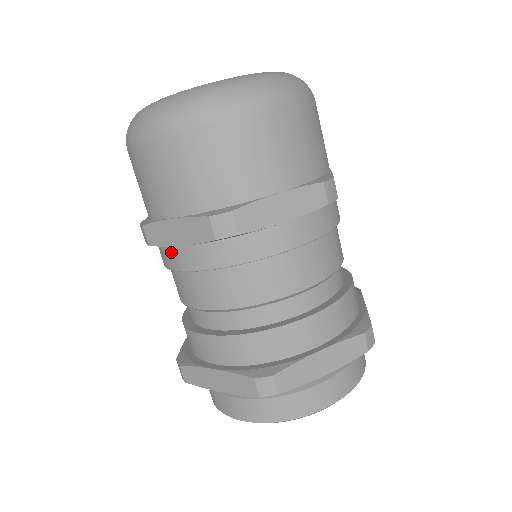
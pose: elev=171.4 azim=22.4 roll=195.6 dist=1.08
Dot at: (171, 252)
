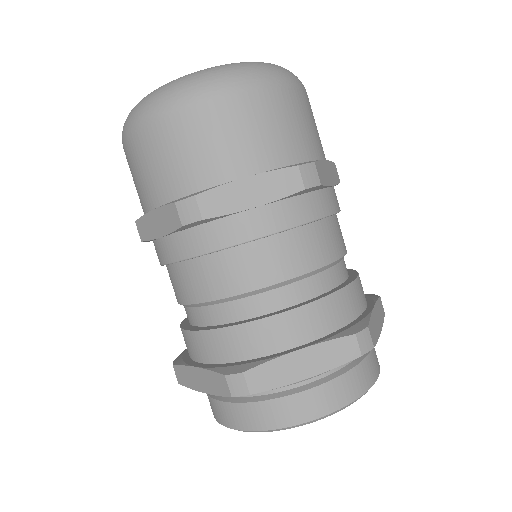
Dot at: (157, 246)
